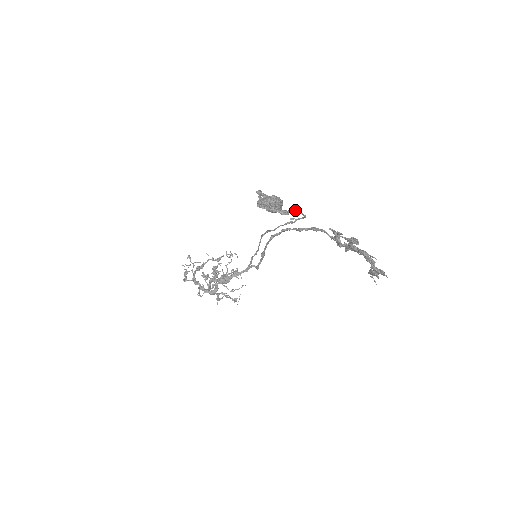
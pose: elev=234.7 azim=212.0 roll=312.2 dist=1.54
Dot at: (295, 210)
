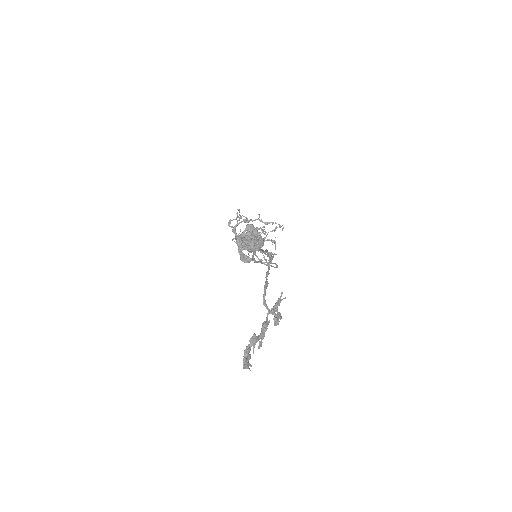
Dot at: (260, 262)
